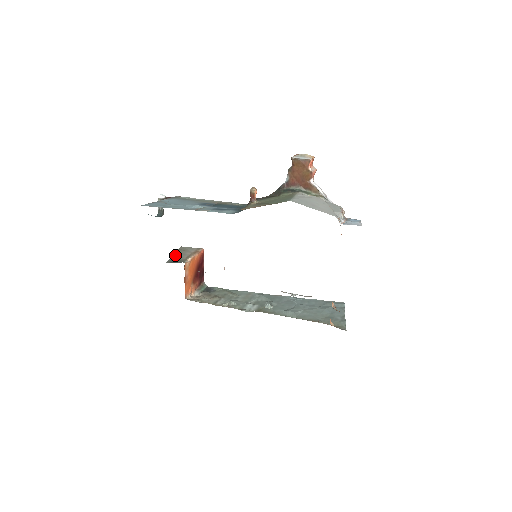
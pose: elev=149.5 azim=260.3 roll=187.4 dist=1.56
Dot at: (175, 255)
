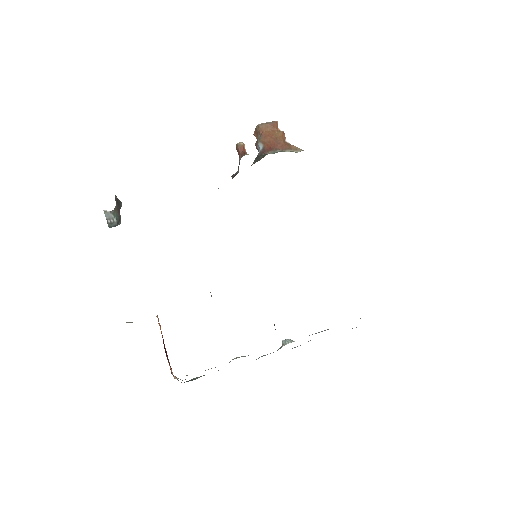
Dot at: (130, 322)
